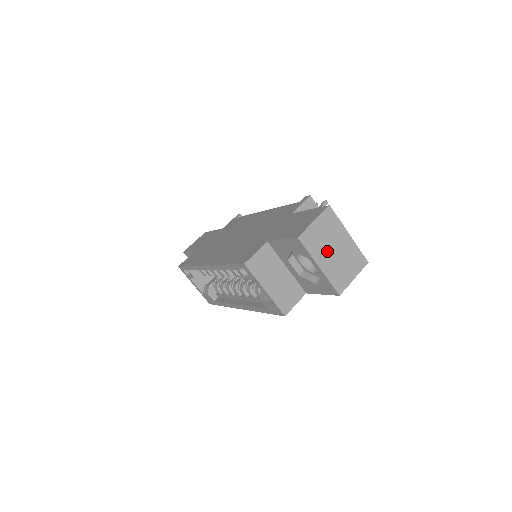
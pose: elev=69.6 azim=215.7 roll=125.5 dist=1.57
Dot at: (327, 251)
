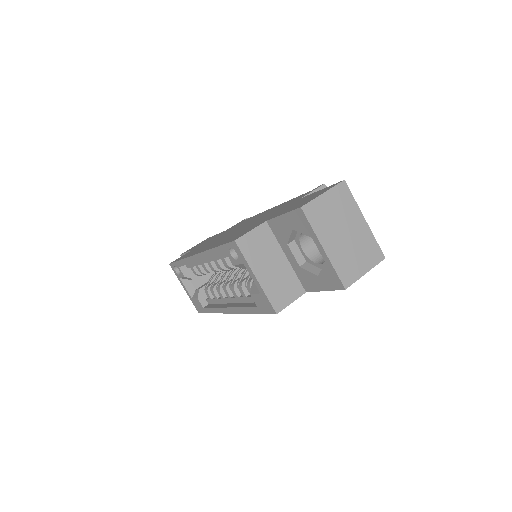
Dot at: (335, 232)
